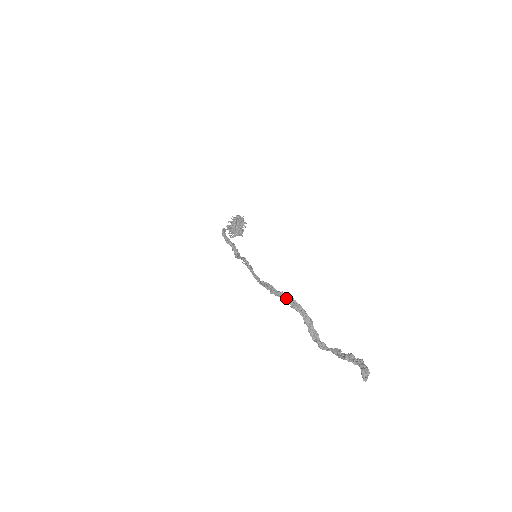
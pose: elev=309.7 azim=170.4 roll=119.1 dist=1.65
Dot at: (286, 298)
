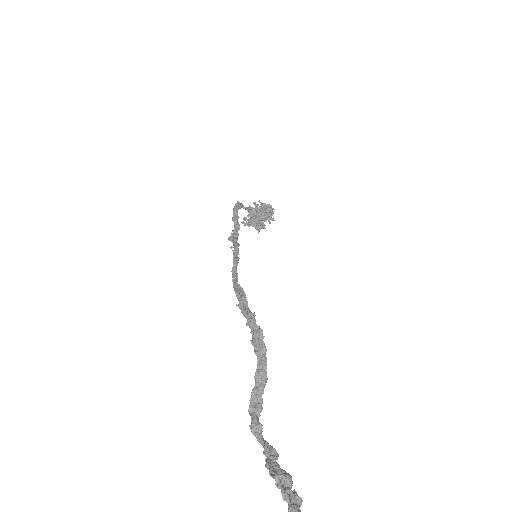
Dot at: (253, 325)
